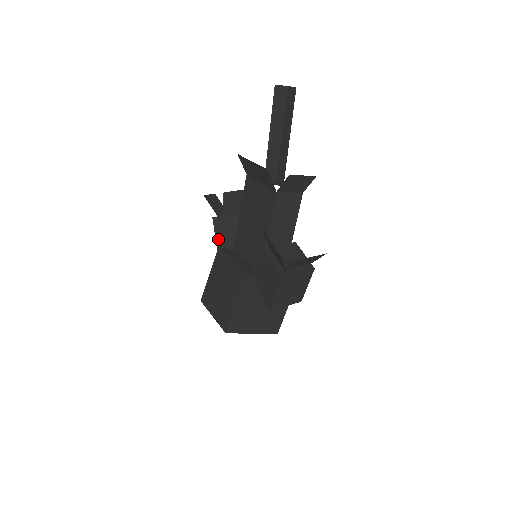
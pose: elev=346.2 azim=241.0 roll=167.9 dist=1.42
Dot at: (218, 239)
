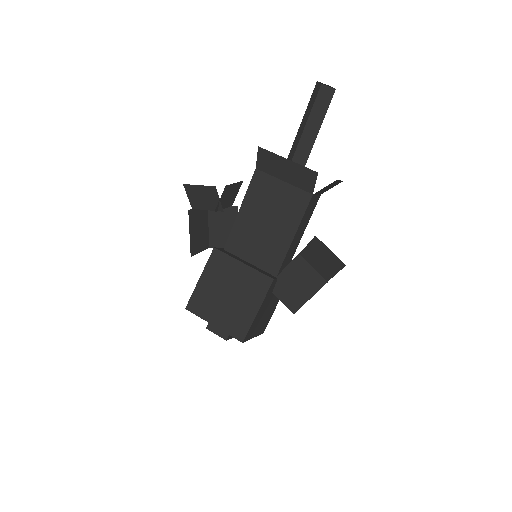
Dot at: (191, 235)
